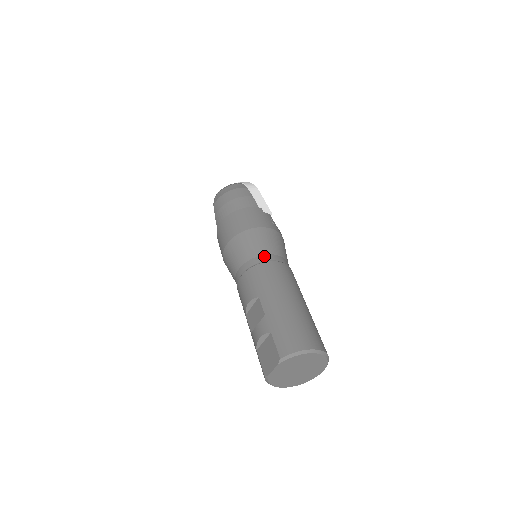
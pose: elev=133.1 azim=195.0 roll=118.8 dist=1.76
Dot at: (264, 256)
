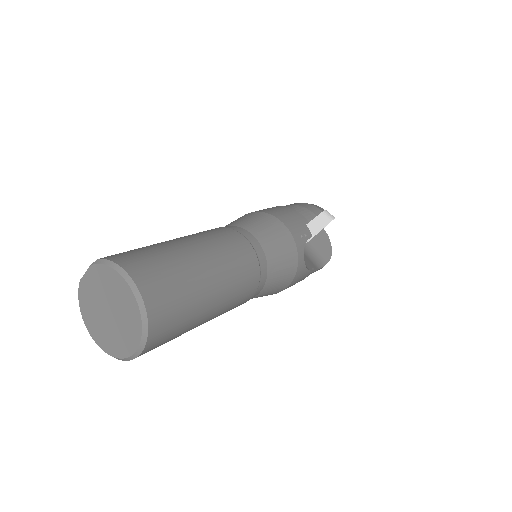
Dot at: (244, 230)
